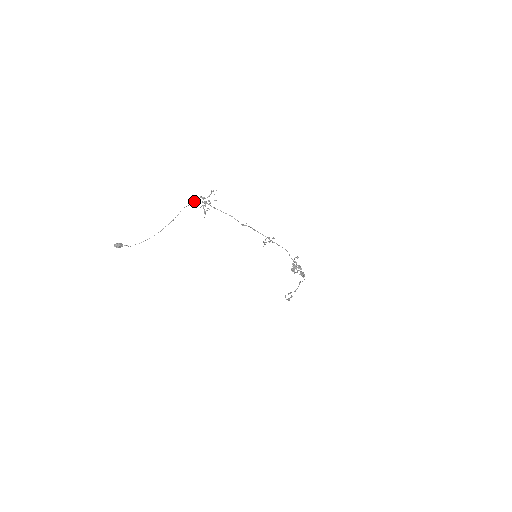
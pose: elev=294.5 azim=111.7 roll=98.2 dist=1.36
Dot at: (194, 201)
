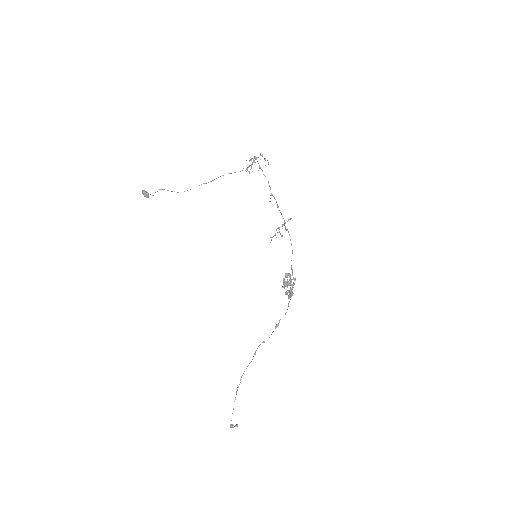
Dot at: occluded
